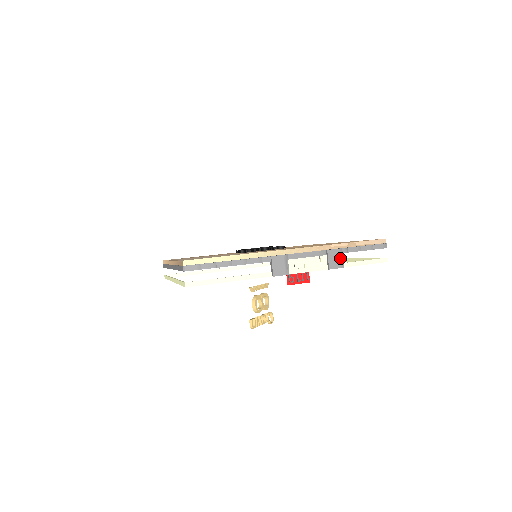
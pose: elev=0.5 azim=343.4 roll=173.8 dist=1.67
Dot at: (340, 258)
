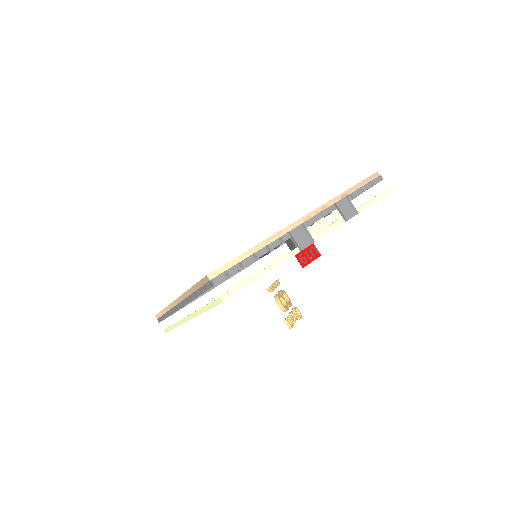
Dot at: (350, 206)
